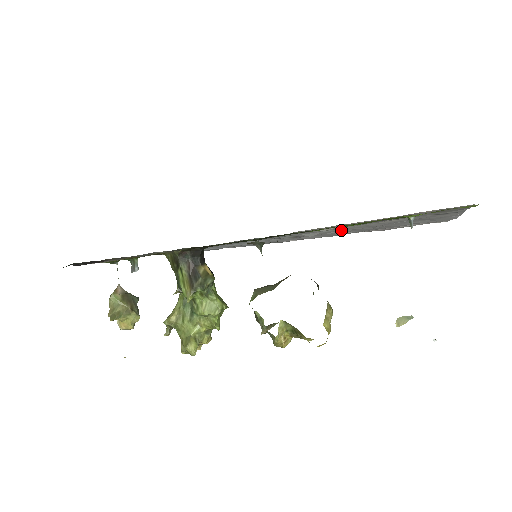
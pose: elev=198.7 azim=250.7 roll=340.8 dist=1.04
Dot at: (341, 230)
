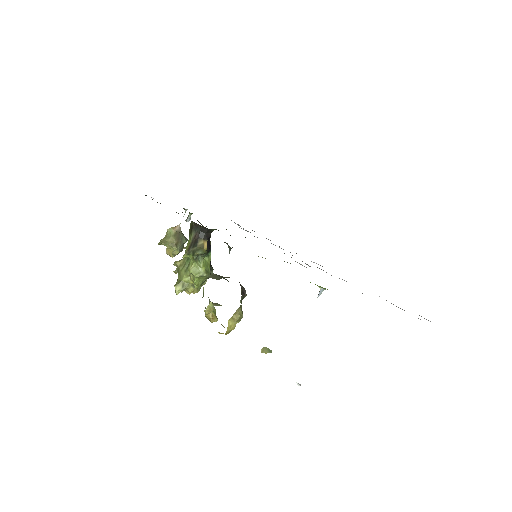
Dot at: occluded
